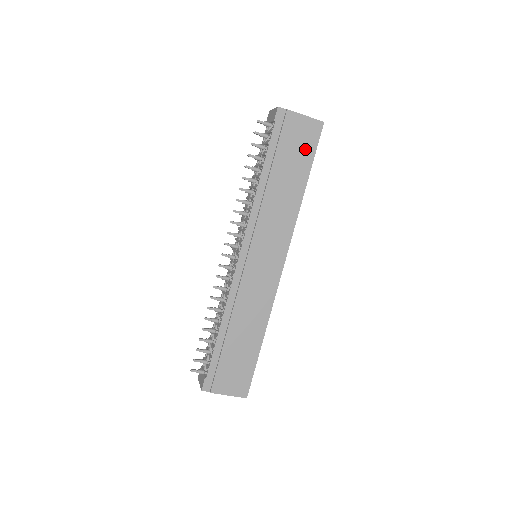
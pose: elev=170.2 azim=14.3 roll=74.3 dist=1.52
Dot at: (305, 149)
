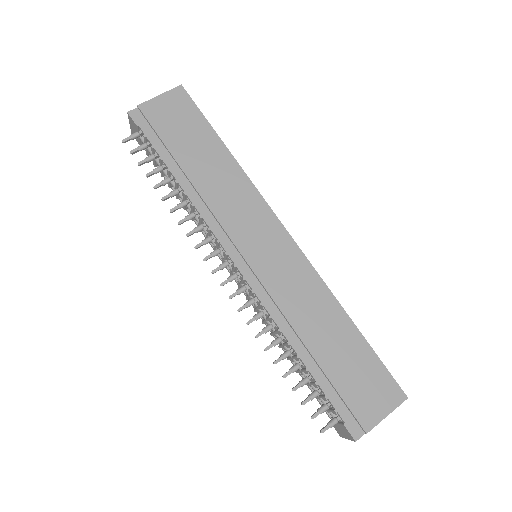
Dot at: (190, 120)
